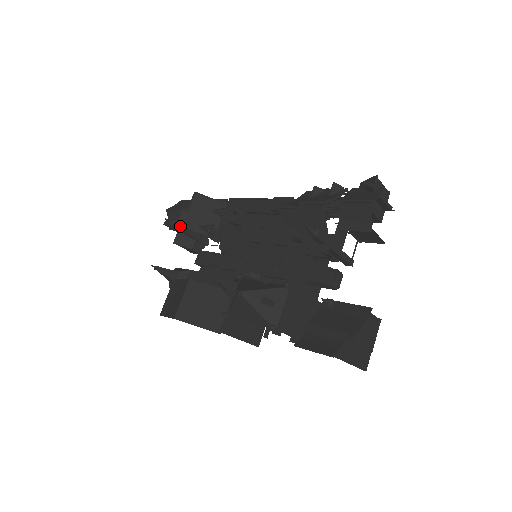
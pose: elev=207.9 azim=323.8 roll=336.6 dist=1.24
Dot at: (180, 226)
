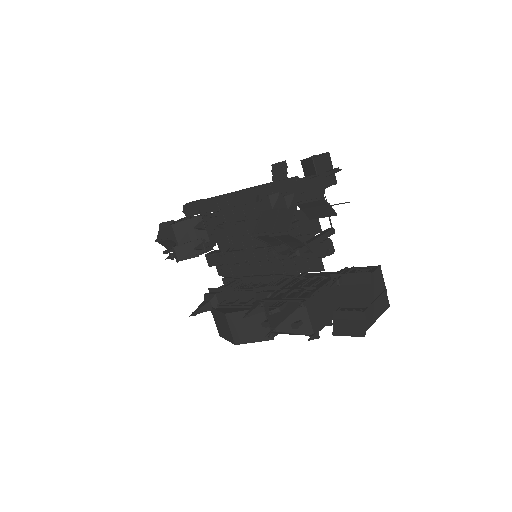
Dot at: (181, 260)
